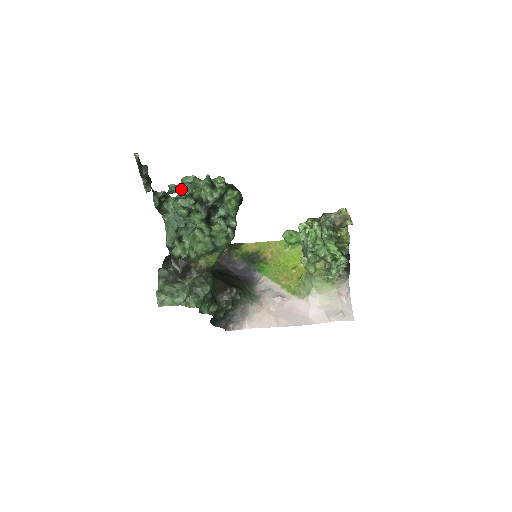
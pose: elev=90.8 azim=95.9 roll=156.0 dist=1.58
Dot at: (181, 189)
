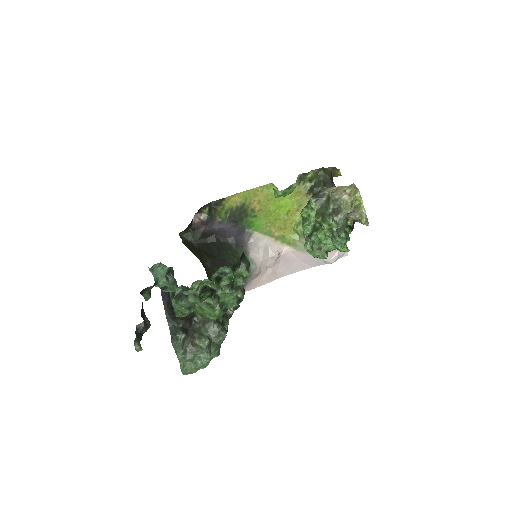
Dot at: occluded
